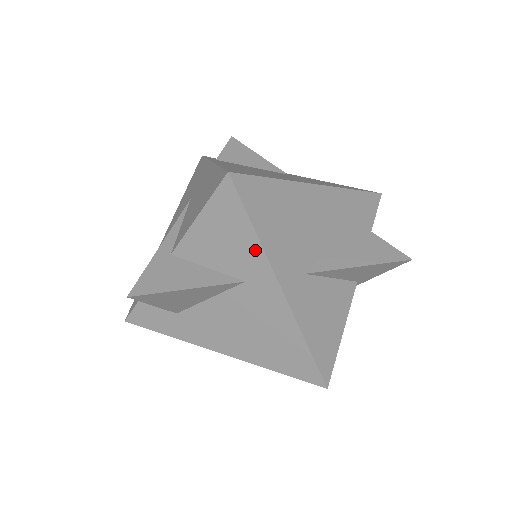
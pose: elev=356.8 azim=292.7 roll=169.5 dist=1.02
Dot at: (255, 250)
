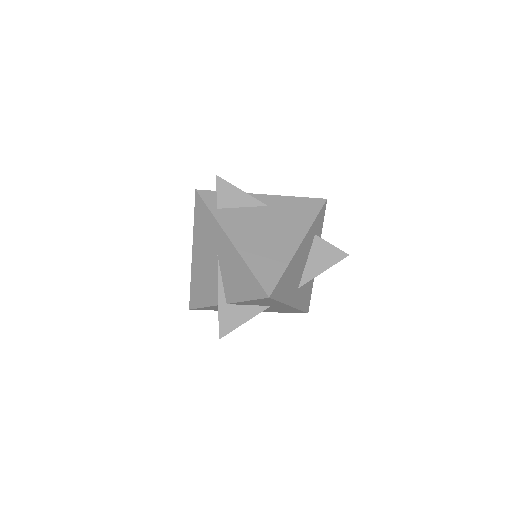
Dot at: occluded
